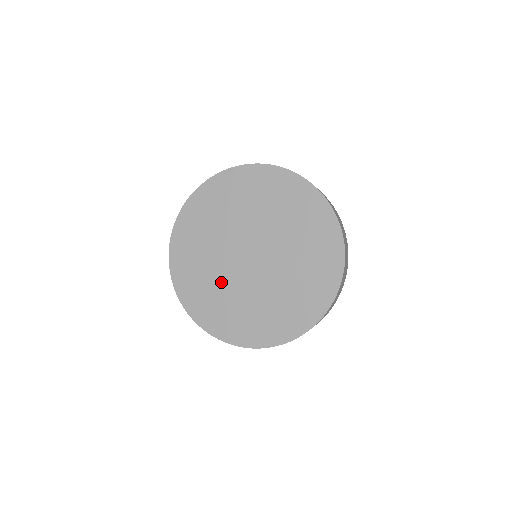
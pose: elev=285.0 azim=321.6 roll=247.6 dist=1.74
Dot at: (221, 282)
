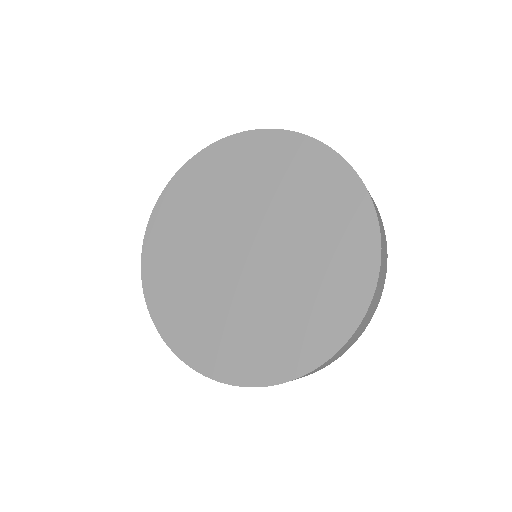
Dot at: (223, 307)
